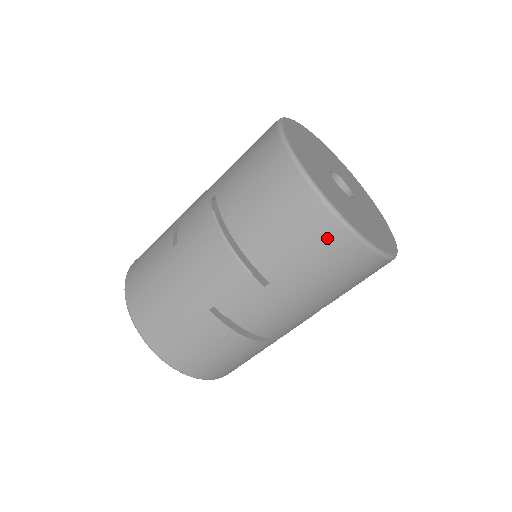
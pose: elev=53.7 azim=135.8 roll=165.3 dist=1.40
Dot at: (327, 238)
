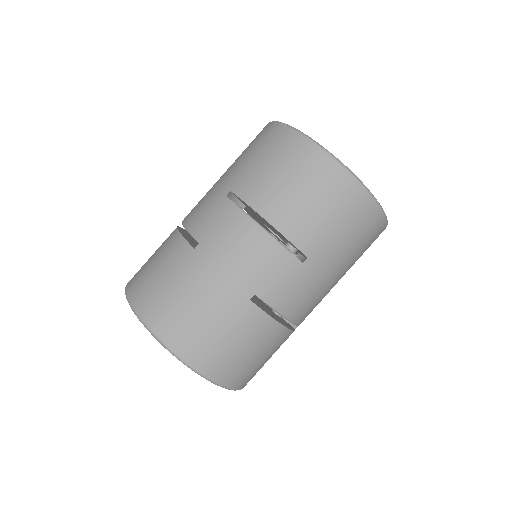
Dot at: (354, 205)
